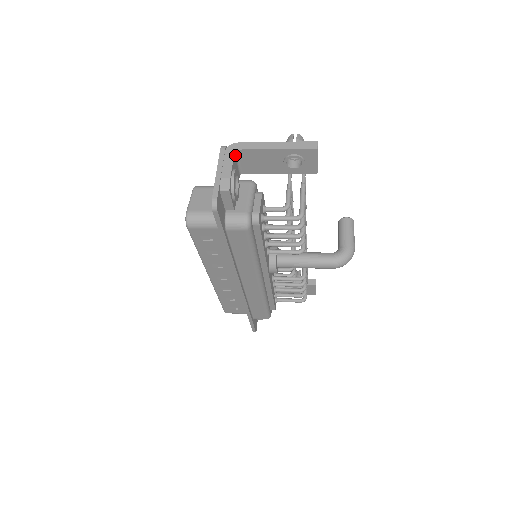
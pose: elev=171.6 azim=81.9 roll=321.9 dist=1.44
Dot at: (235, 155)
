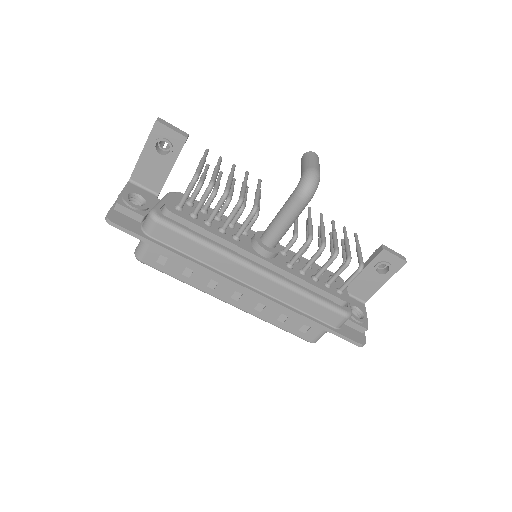
Dot at: (133, 184)
